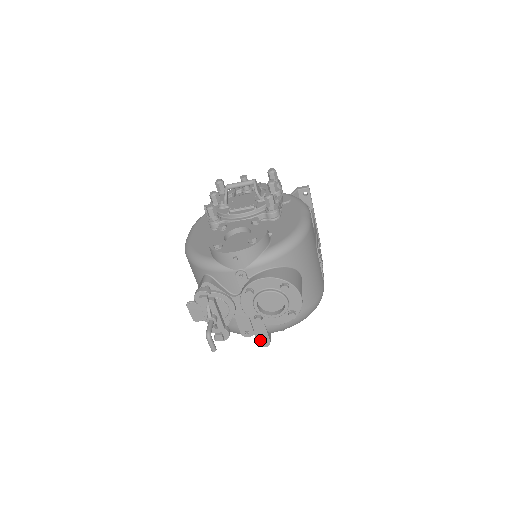
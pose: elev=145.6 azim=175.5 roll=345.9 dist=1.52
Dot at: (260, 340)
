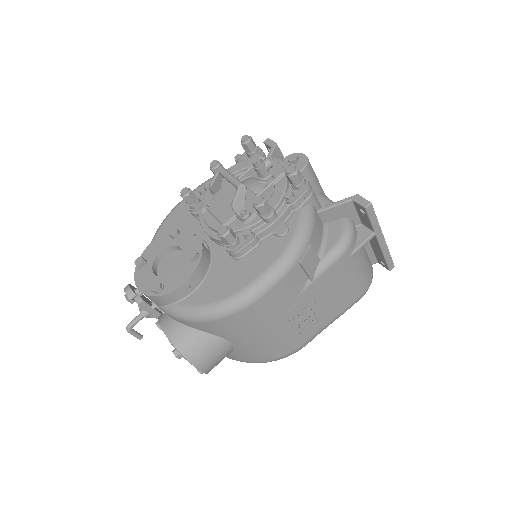
Dot at: occluded
